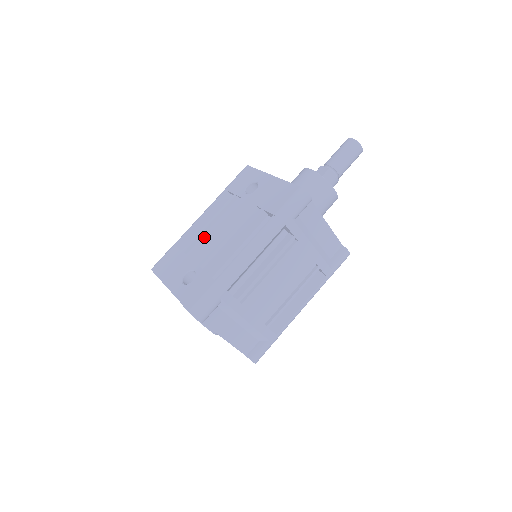
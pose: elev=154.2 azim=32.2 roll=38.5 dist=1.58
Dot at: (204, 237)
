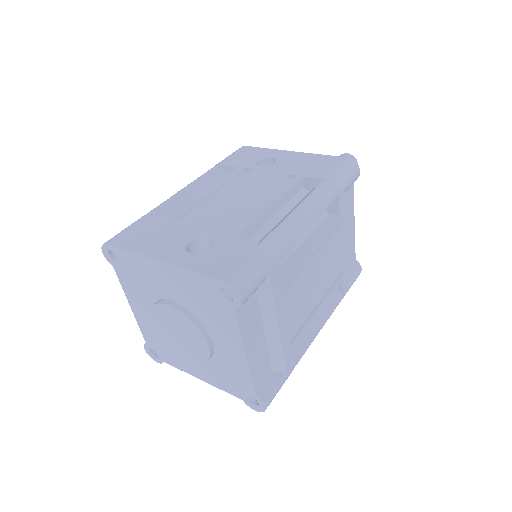
Dot at: (203, 206)
